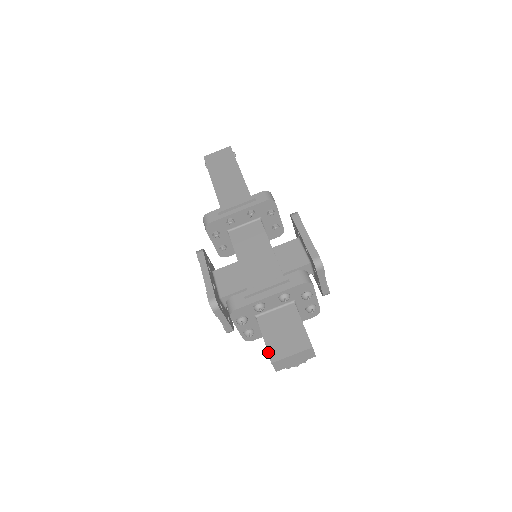
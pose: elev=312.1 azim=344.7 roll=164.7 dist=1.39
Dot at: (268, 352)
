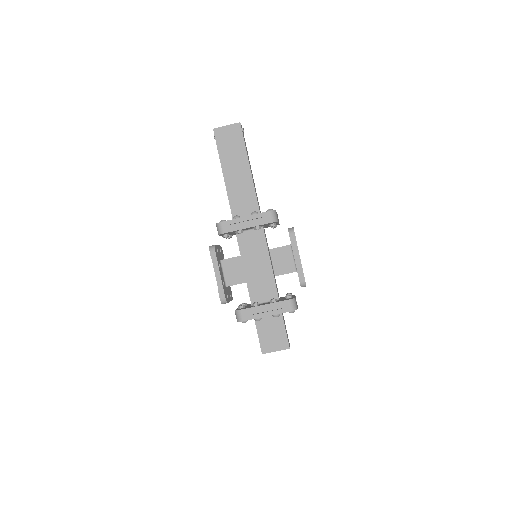
Dot at: (260, 346)
